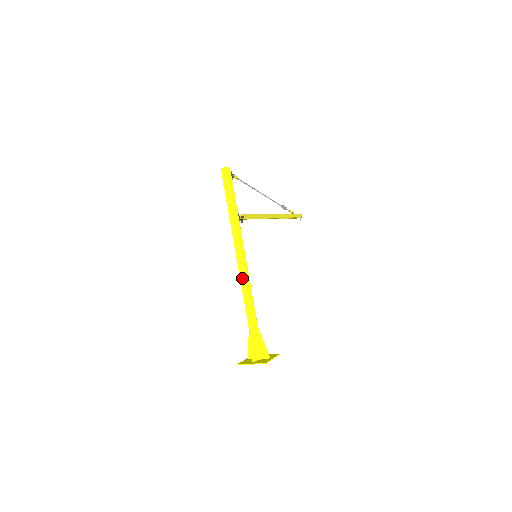
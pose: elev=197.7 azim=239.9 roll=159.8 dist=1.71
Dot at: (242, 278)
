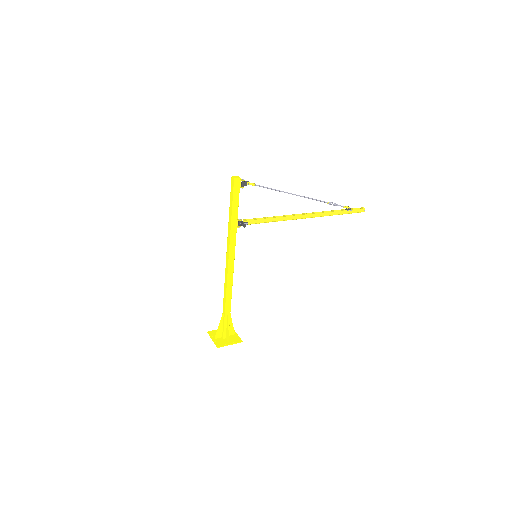
Dot at: (226, 275)
